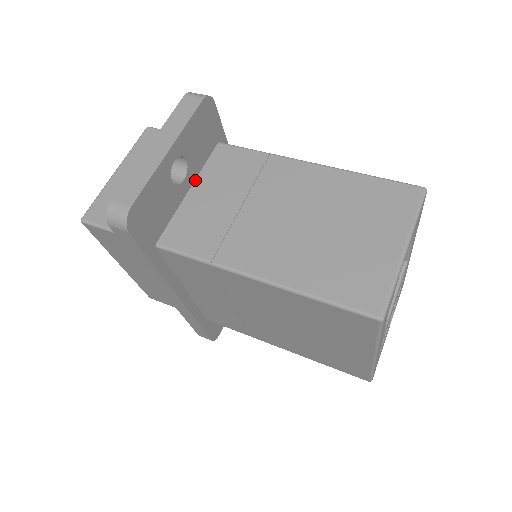
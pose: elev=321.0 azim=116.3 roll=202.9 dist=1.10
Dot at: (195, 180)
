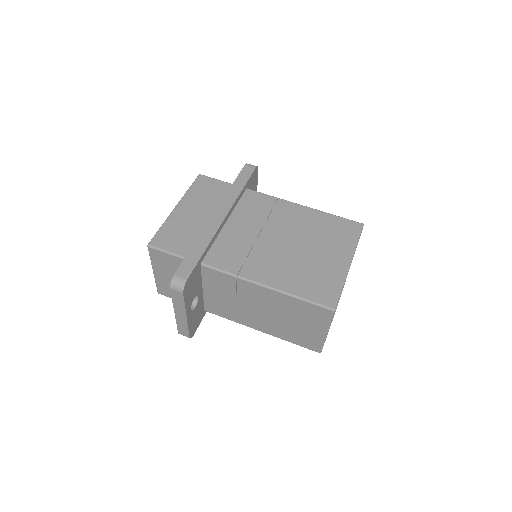
Dot at: (202, 285)
